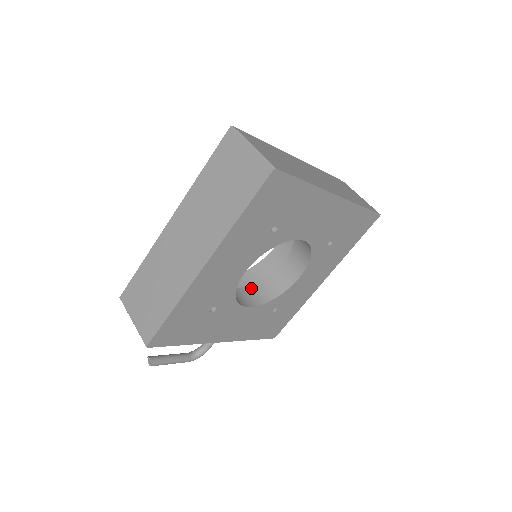
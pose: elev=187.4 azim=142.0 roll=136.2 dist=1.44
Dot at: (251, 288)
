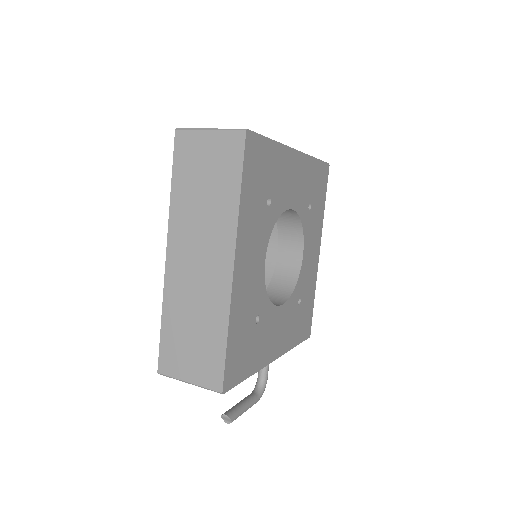
Dot at: (267, 293)
